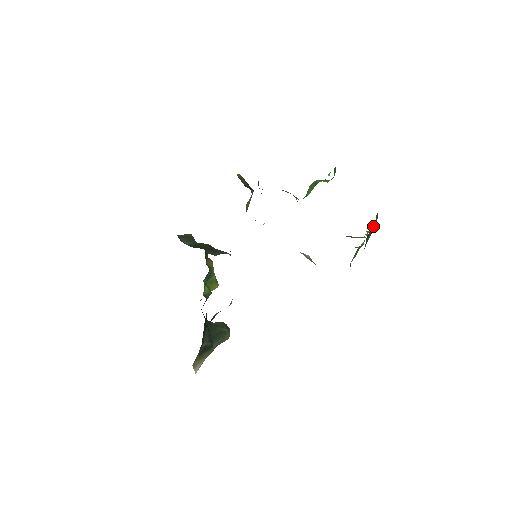
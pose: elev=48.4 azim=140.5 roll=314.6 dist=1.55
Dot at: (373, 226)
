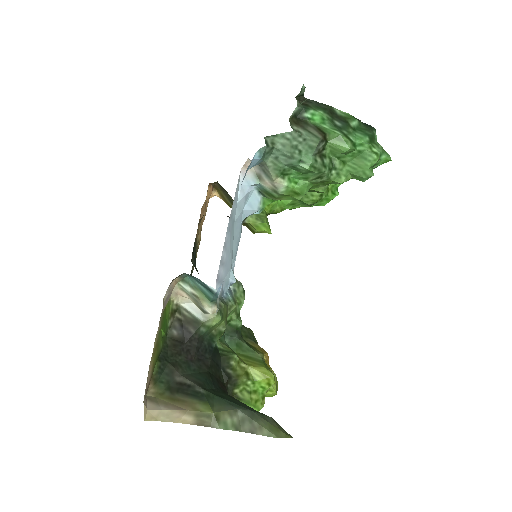
Dot at: (342, 117)
